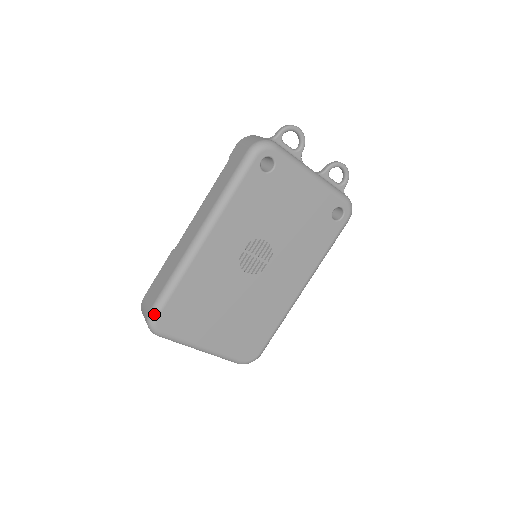
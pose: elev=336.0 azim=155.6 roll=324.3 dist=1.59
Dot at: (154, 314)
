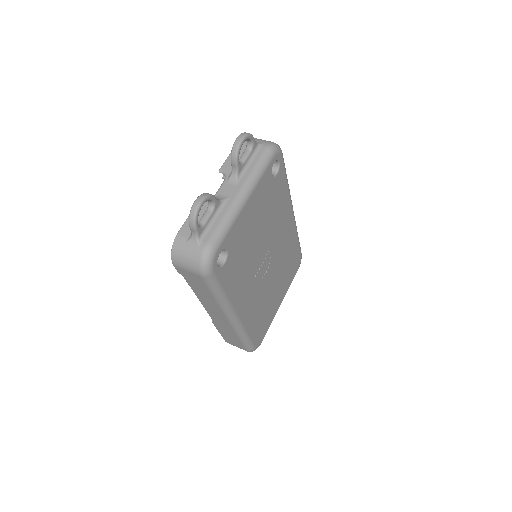
Dot at: (252, 350)
